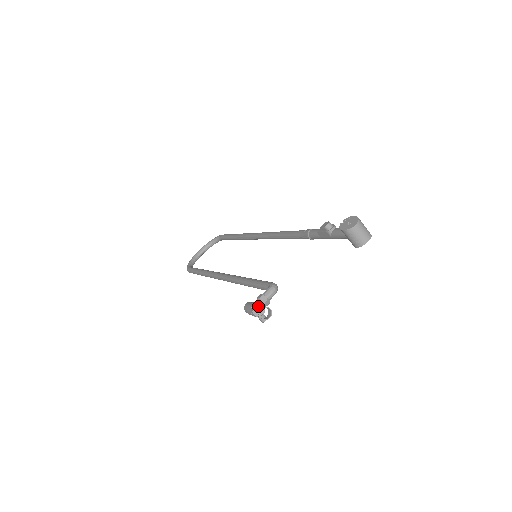
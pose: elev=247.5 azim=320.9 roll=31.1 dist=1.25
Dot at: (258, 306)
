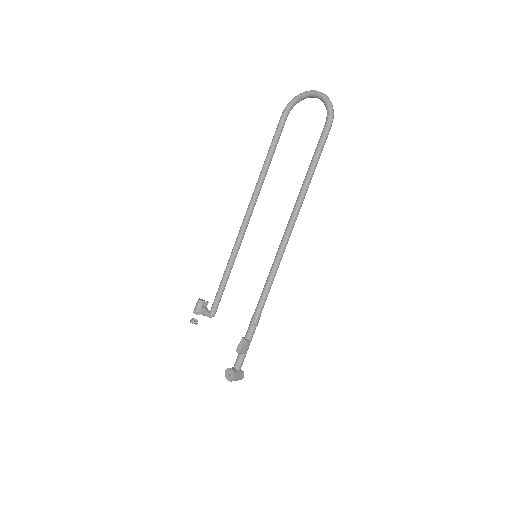
Dot at: (198, 312)
